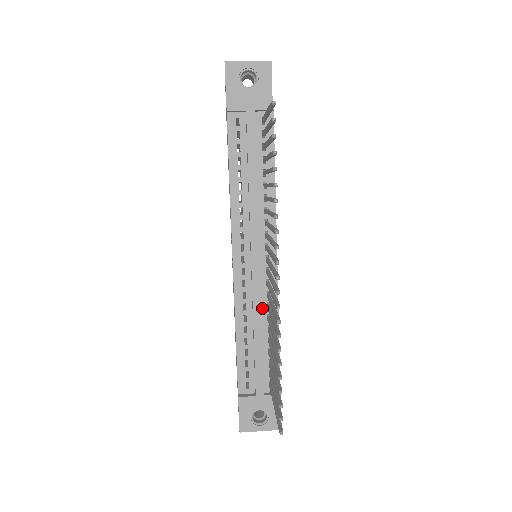
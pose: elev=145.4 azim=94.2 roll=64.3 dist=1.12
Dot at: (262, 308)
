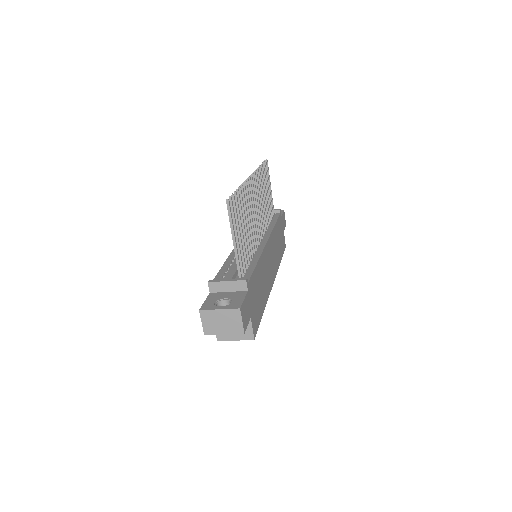
Dot at: occluded
